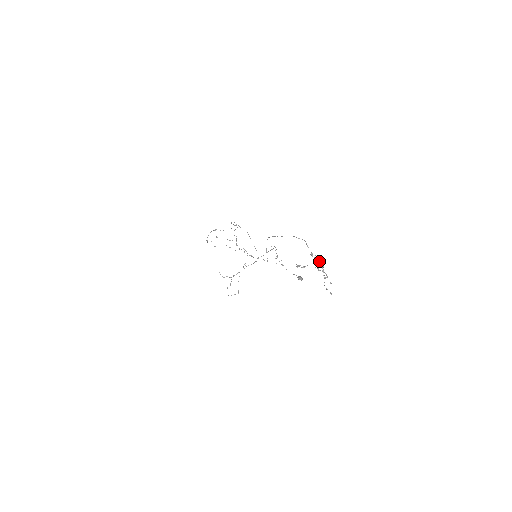
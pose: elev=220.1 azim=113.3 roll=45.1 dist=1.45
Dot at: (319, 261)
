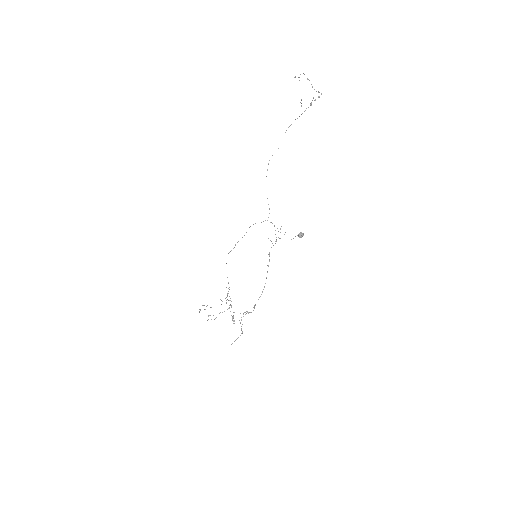
Dot at: occluded
